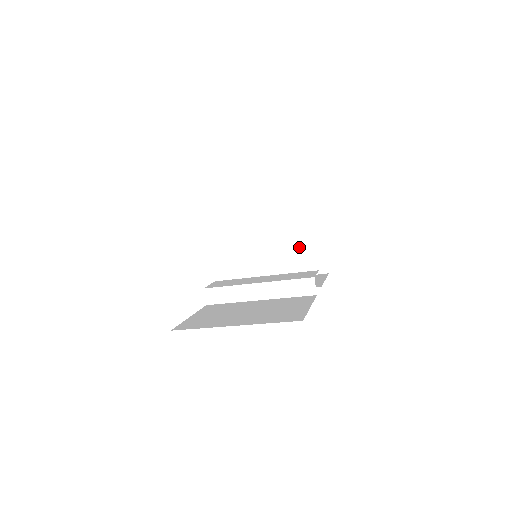
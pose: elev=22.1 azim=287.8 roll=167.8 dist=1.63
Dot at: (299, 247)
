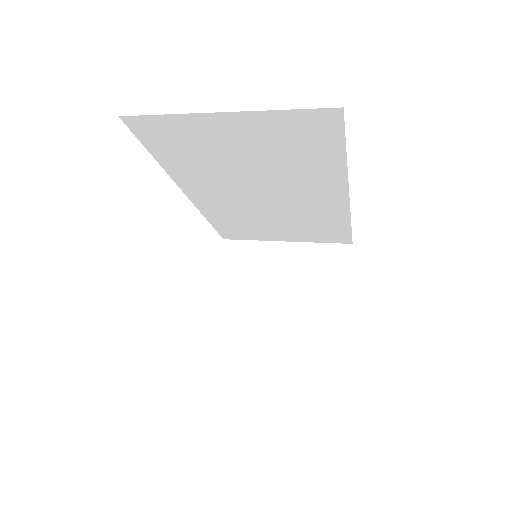
Dot at: occluded
